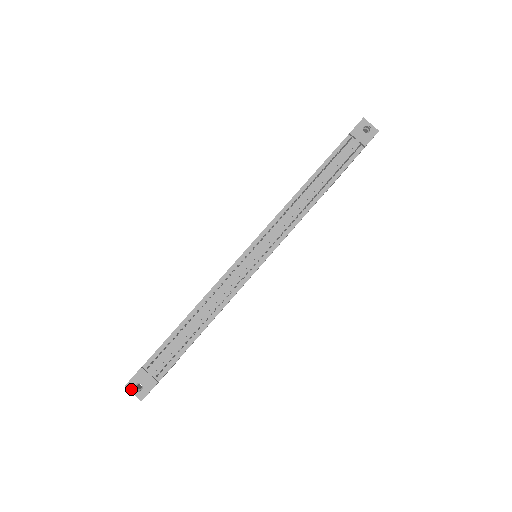
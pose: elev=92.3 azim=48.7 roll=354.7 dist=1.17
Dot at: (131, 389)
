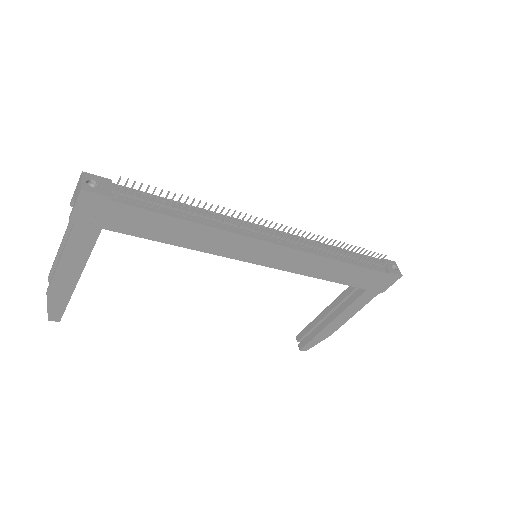
Dot at: (85, 177)
